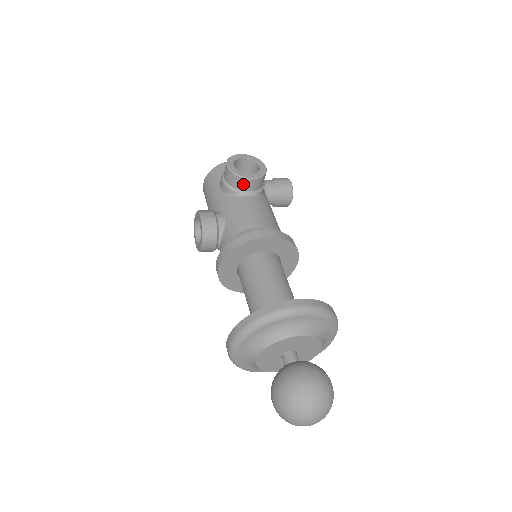
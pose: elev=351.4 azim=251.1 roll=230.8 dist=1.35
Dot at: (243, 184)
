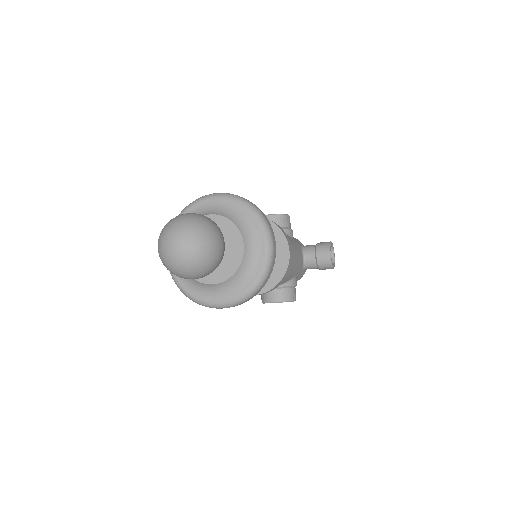
Dot at: occluded
